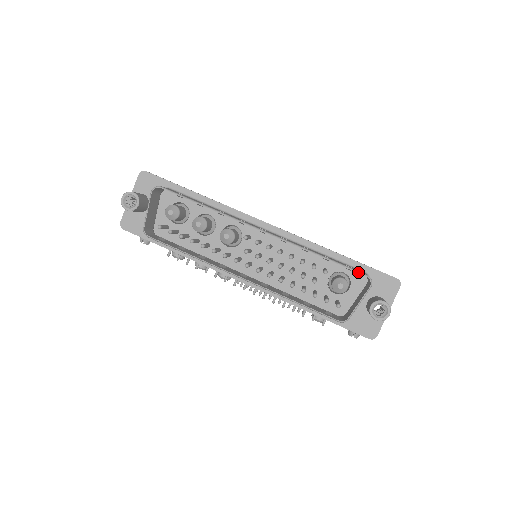
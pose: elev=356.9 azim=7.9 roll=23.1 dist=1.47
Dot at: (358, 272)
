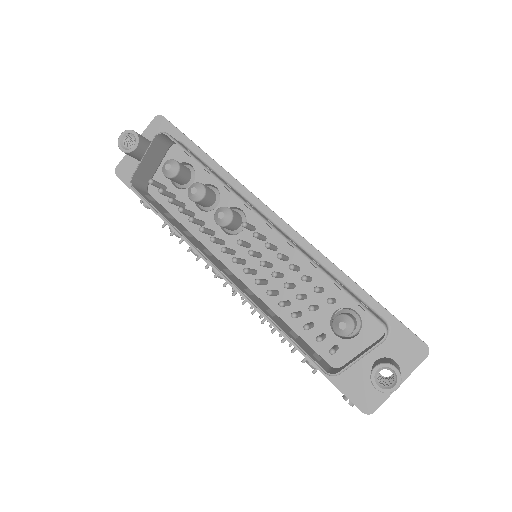
Dot at: (372, 315)
